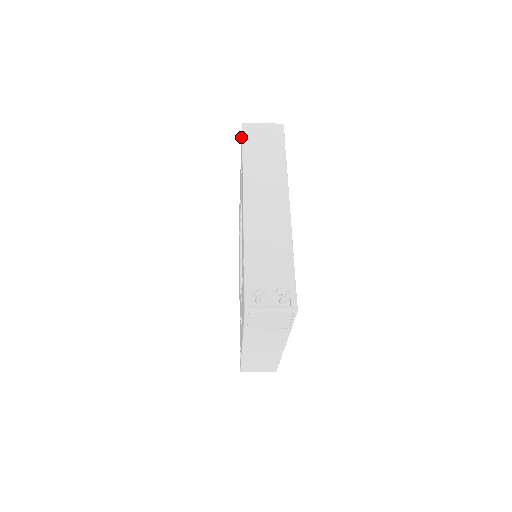
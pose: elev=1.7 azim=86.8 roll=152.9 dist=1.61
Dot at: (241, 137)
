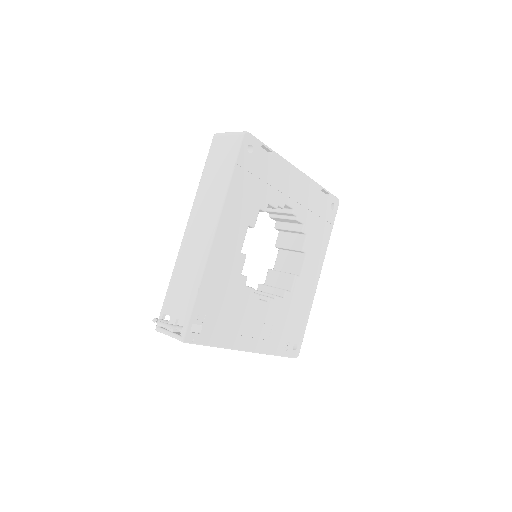
Dot at: occluded
